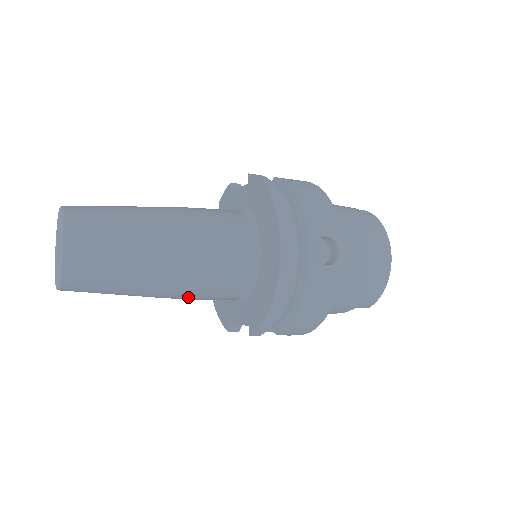
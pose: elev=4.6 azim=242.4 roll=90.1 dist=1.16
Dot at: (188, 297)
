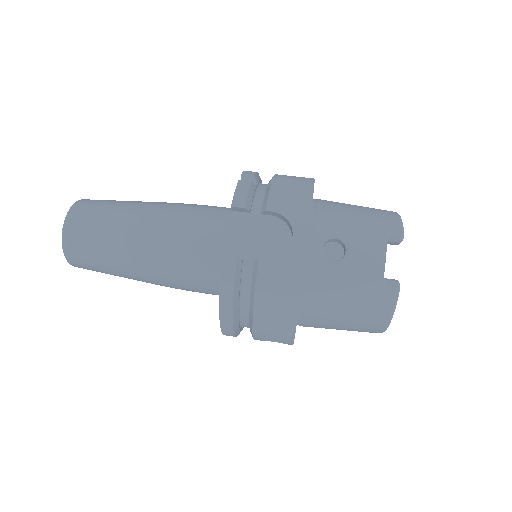
Dot at: occluded
